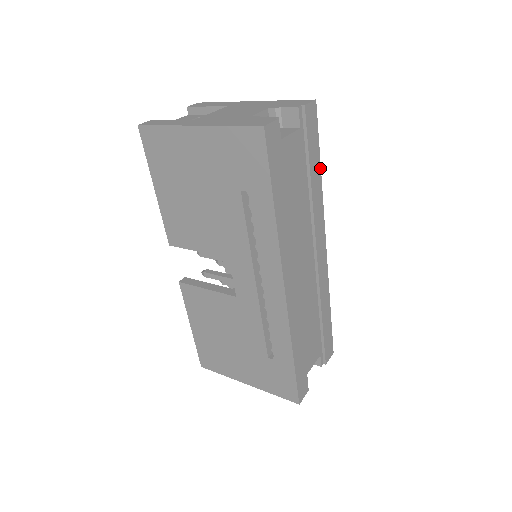
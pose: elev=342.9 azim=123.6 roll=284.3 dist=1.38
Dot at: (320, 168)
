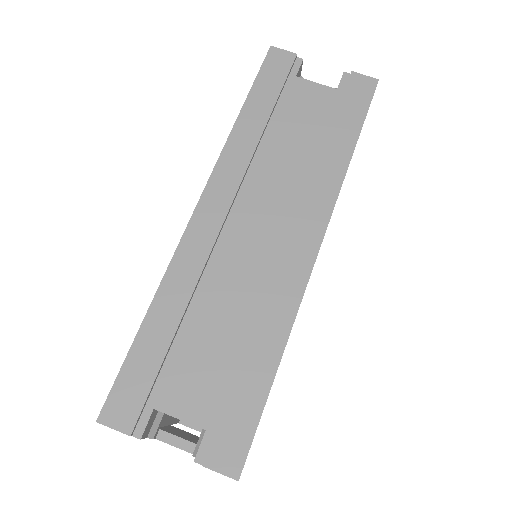
Dot at: (355, 146)
